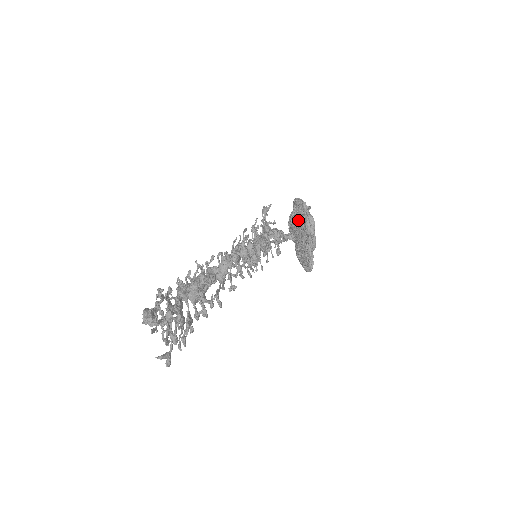
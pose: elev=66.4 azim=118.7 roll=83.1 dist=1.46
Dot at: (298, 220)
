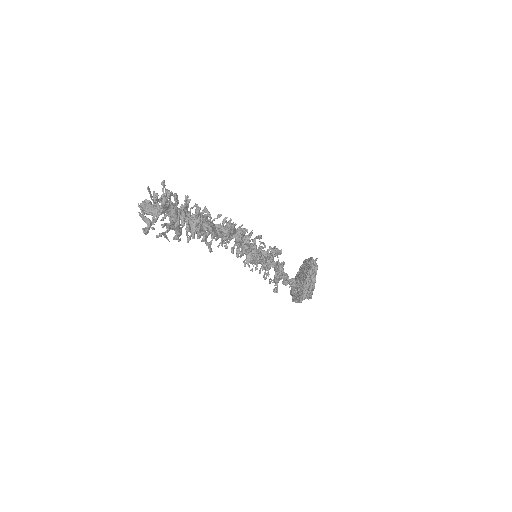
Dot at: occluded
